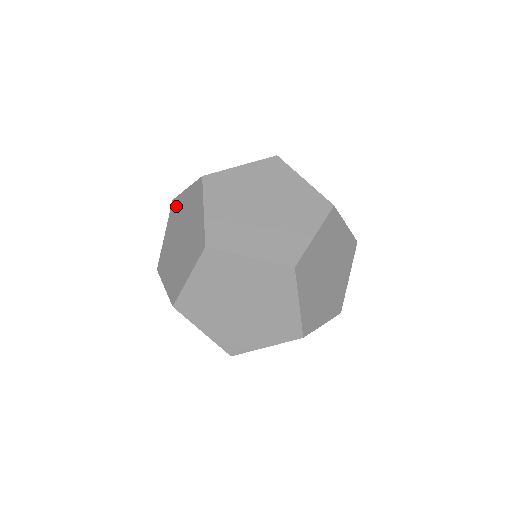
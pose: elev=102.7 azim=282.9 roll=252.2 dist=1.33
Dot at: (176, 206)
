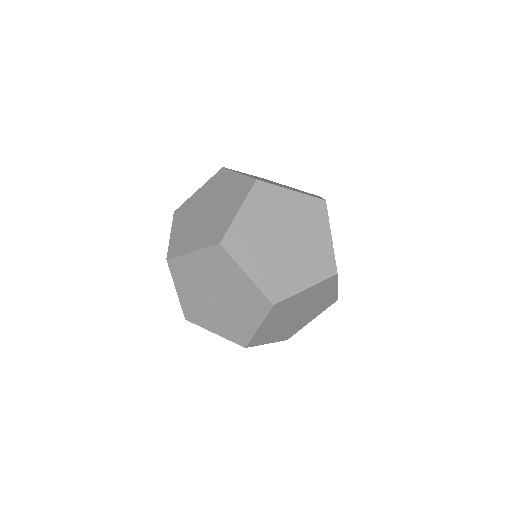
Dot at: occluded
